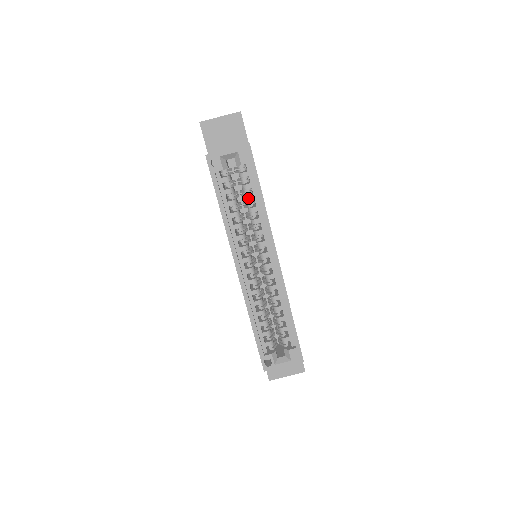
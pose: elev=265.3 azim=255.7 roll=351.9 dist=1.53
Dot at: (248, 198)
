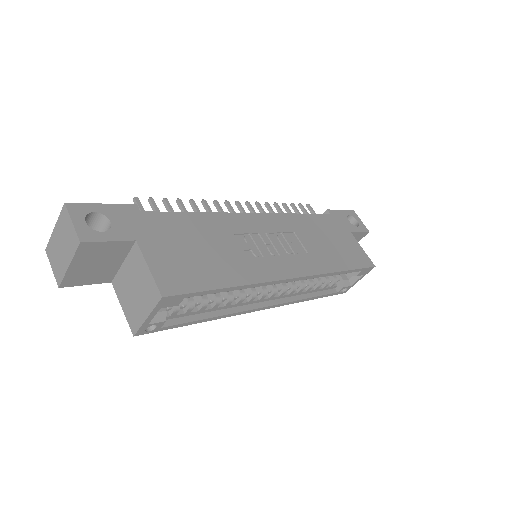
Dot at: occluded
